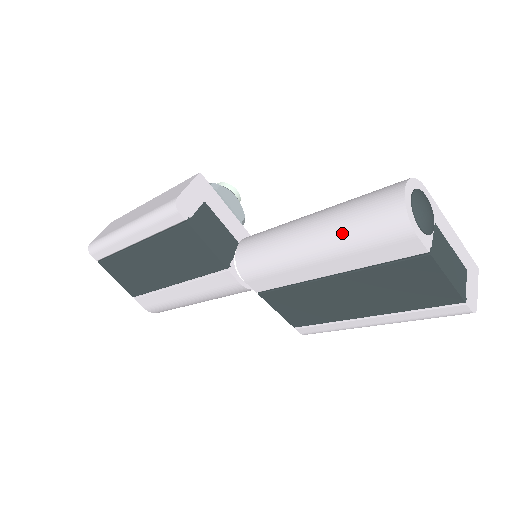
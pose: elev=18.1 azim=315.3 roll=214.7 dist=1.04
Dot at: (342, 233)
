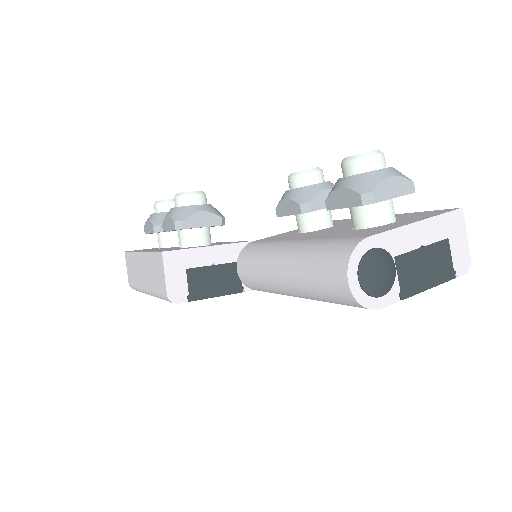
Dot at: (316, 299)
